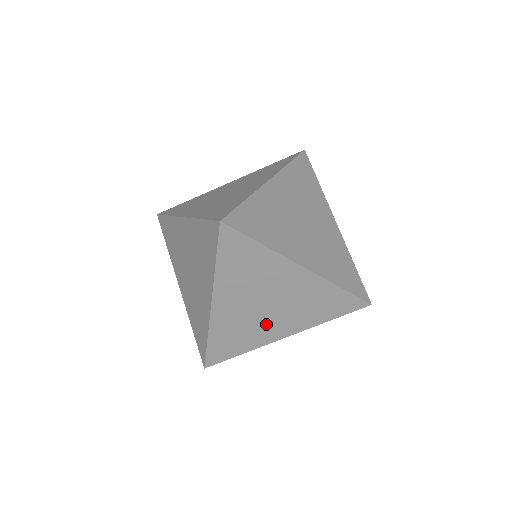
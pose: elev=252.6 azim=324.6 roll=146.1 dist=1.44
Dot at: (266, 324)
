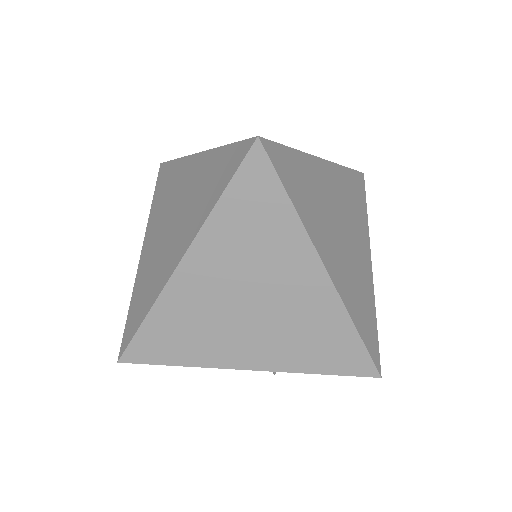
Dot at: (234, 334)
